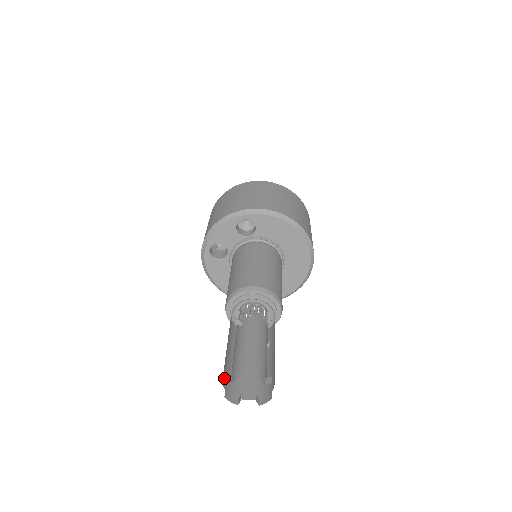
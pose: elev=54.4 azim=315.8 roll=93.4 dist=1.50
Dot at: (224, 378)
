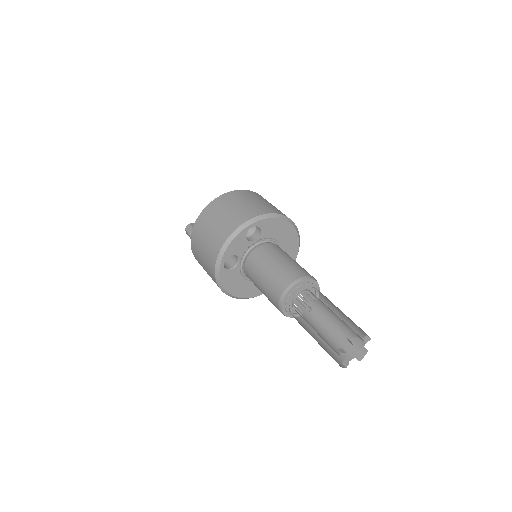
Dot at: (340, 351)
